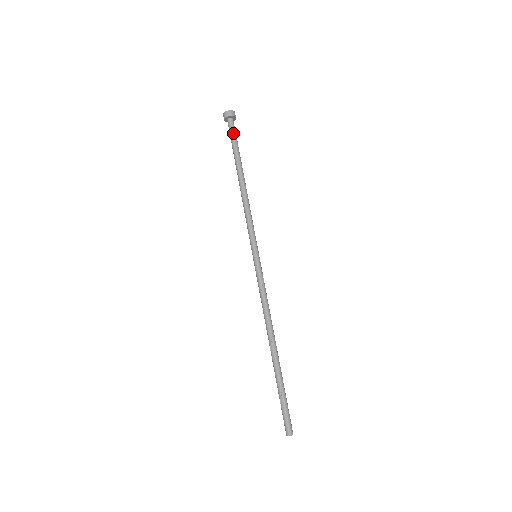
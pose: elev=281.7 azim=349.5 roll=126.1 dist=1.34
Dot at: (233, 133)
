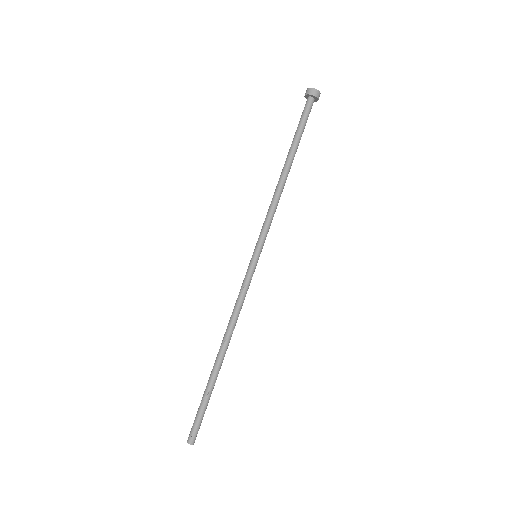
Dot at: (303, 115)
